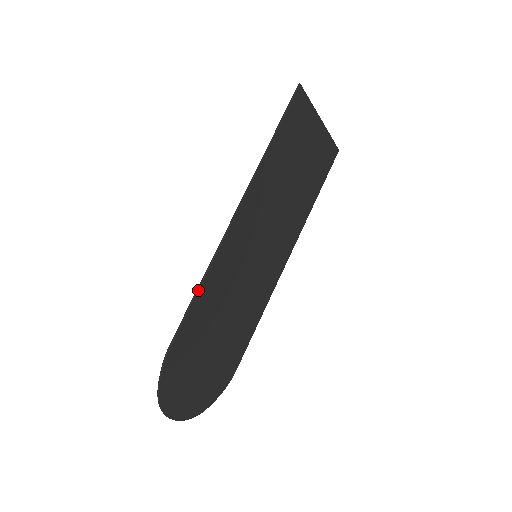
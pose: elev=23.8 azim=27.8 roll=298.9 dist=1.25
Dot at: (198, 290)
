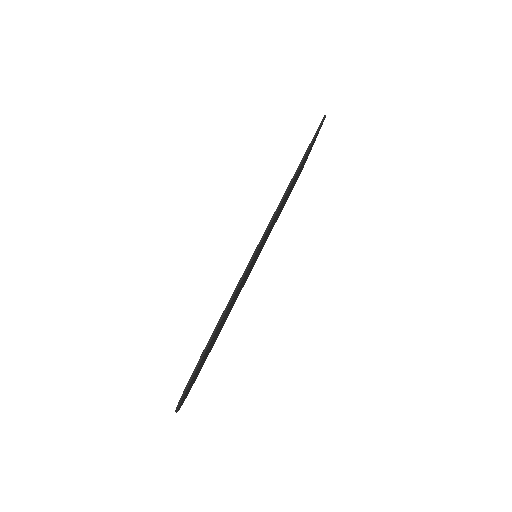
Dot at: (239, 285)
